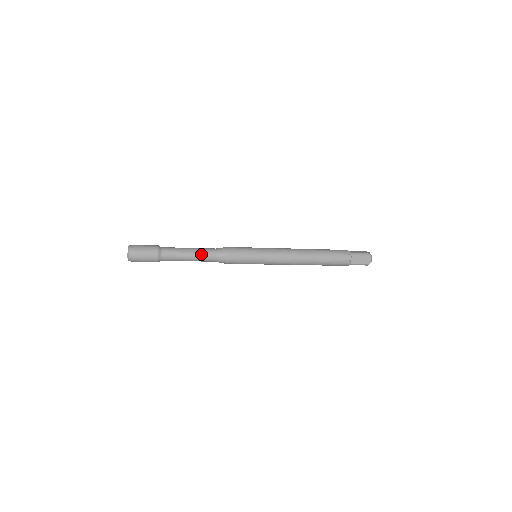
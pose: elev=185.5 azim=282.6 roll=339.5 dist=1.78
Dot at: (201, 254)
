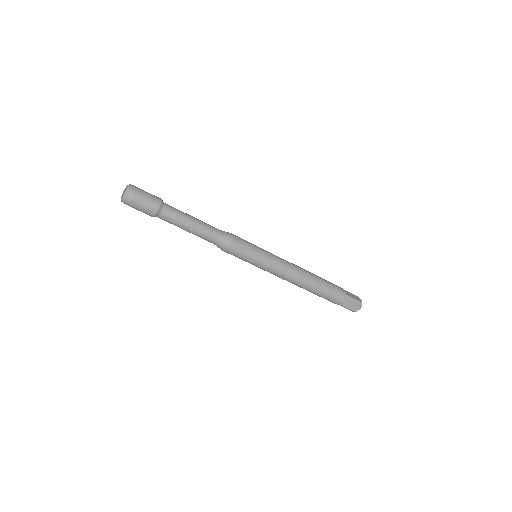
Dot at: (204, 222)
